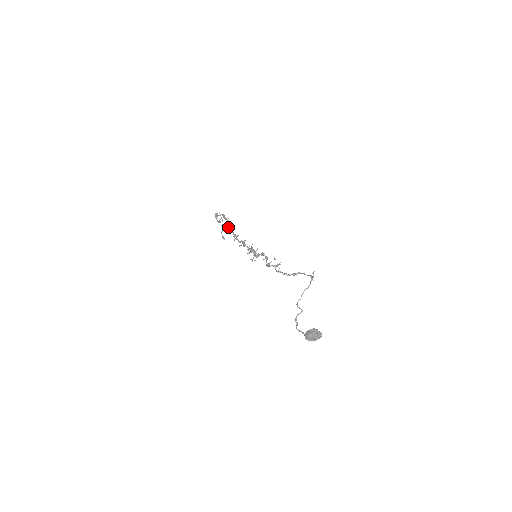
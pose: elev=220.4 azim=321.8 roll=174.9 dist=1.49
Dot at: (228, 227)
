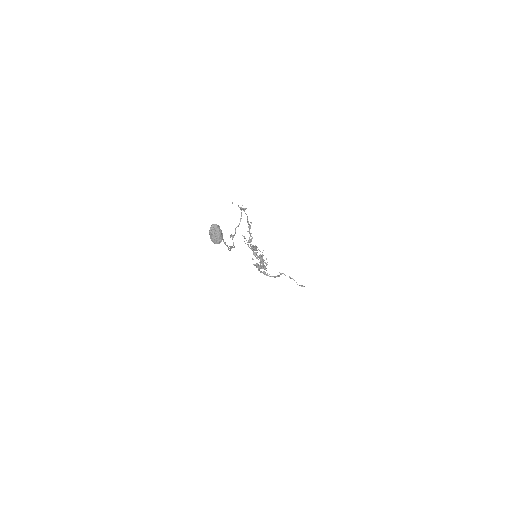
Dot at: (260, 268)
